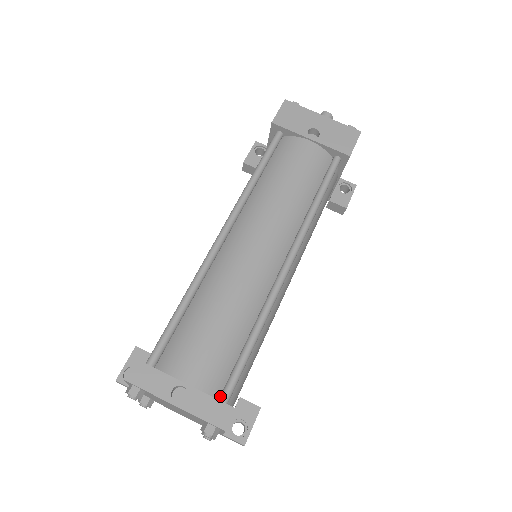
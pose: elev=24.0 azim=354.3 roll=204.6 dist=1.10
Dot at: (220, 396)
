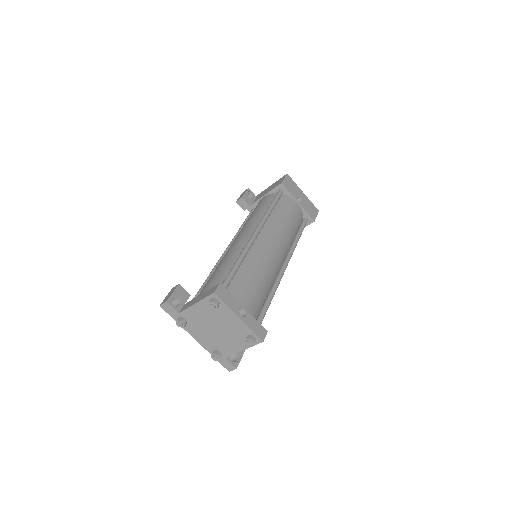
Dot at: occluded
